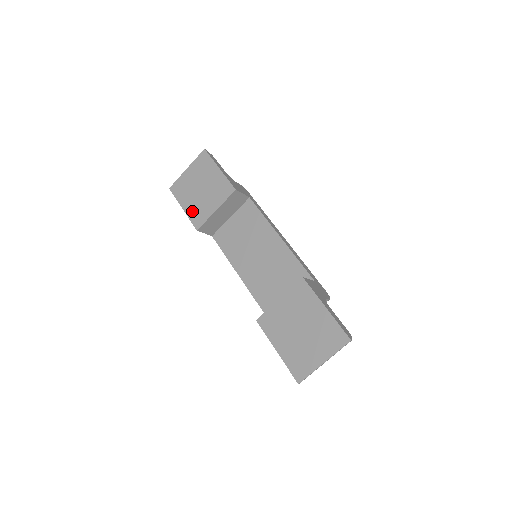
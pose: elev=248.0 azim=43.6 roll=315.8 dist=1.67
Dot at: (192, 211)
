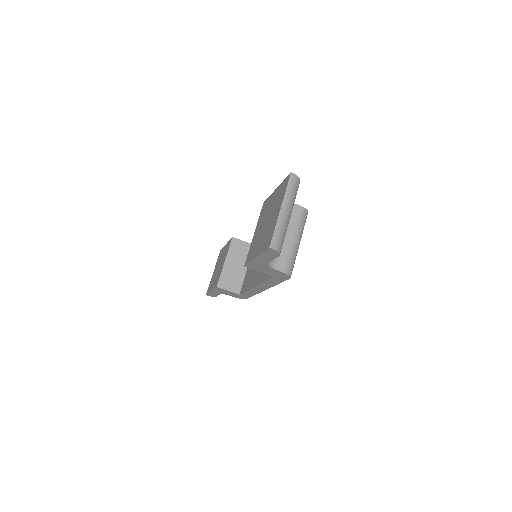
Dot at: (215, 283)
